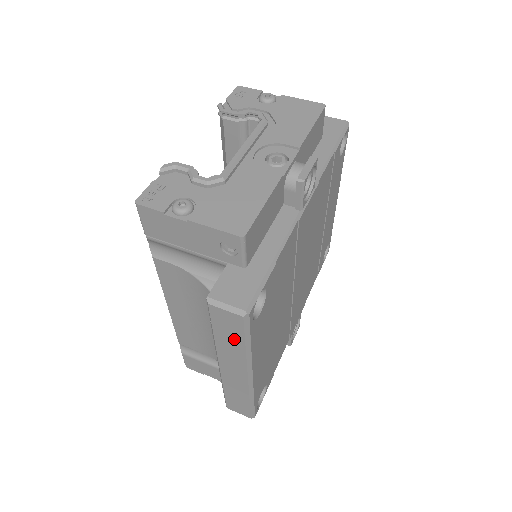
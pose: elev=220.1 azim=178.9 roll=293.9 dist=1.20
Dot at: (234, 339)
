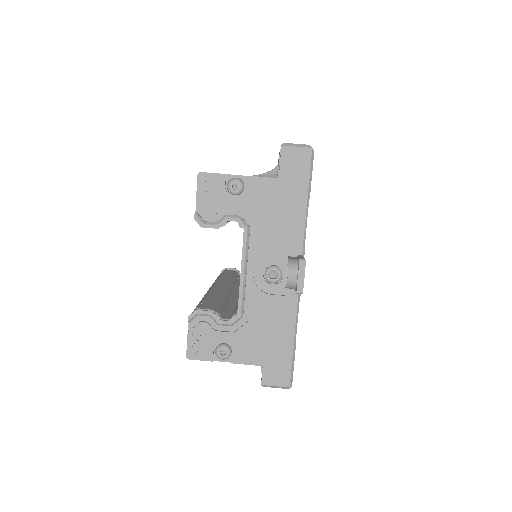
Dot at: occluded
